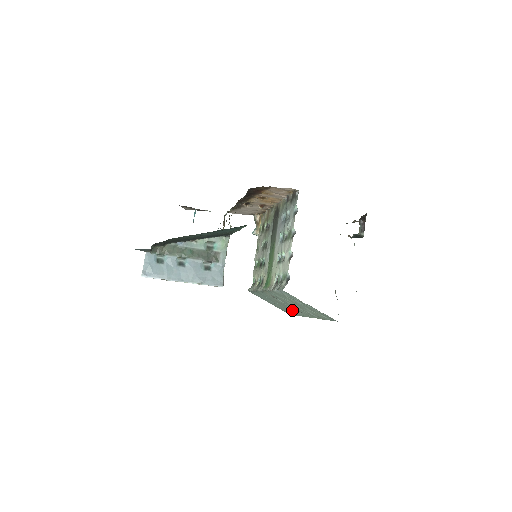
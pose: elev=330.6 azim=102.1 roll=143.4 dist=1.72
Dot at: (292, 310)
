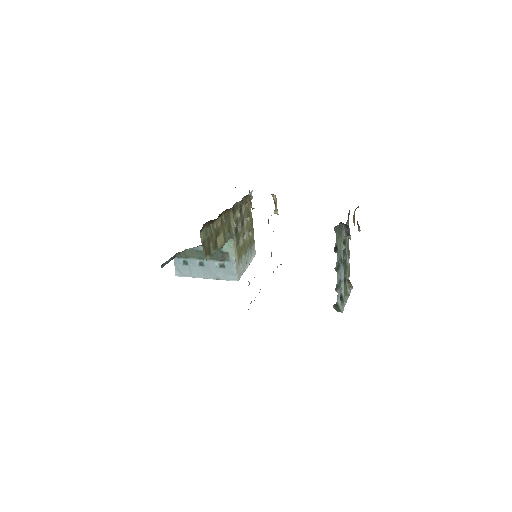
Dot at: occluded
